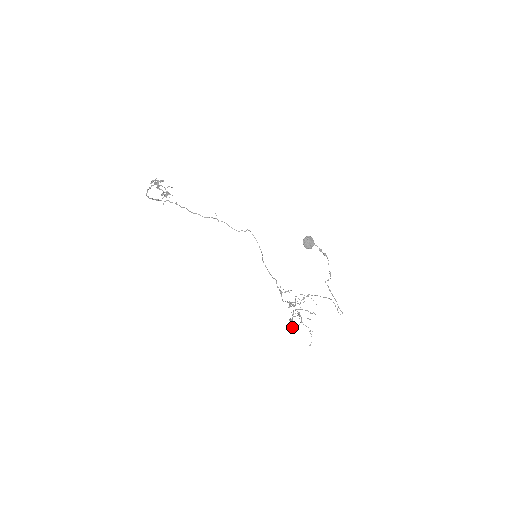
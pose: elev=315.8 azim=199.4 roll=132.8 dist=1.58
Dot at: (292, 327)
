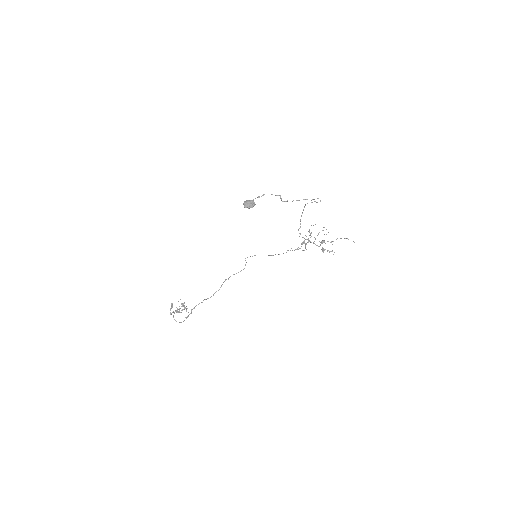
Dot at: (329, 251)
